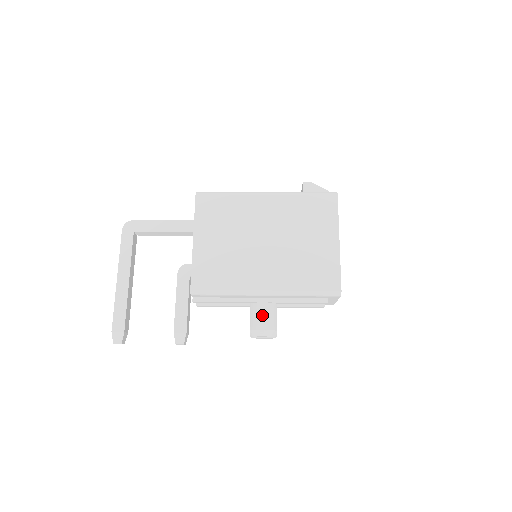
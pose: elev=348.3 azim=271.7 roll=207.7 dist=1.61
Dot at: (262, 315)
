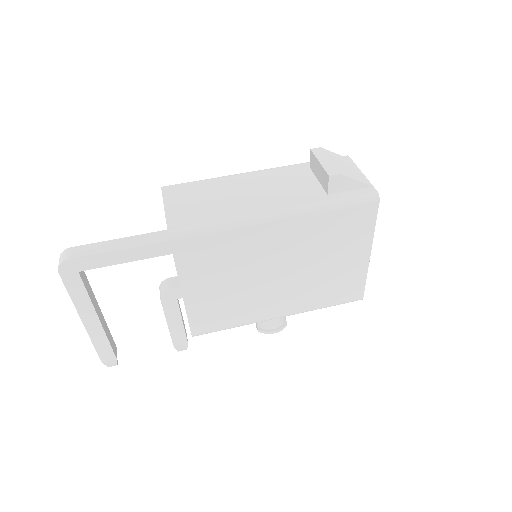
Dot at: (272, 321)
